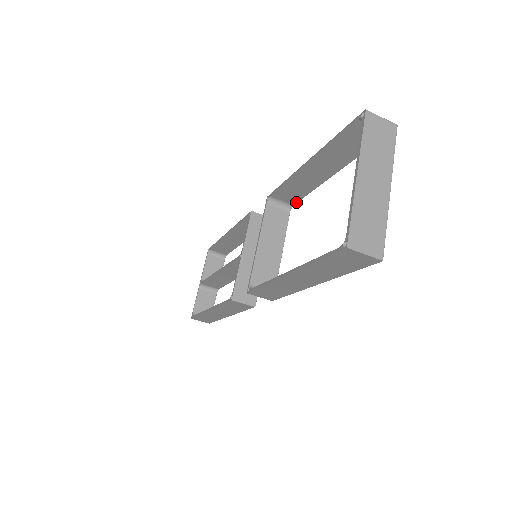
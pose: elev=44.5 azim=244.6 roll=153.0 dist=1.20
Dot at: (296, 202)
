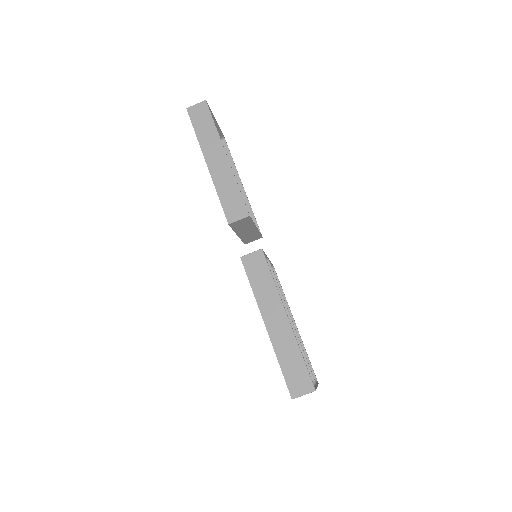
Dot at: (258, 227)
